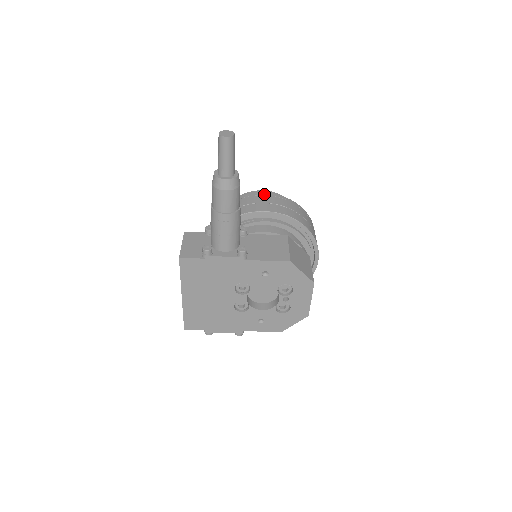
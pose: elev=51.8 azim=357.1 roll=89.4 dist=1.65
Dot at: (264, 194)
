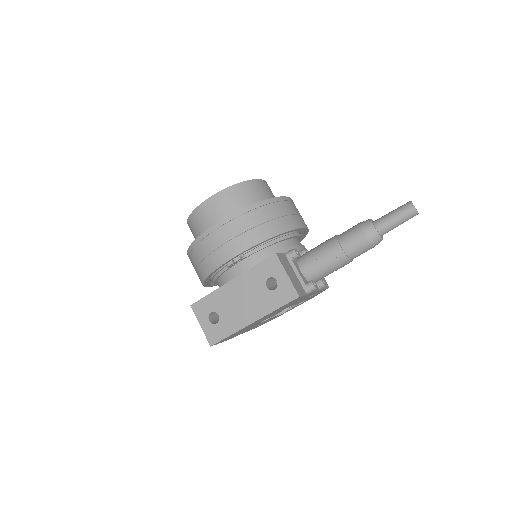
Dot at: (290, 199)
